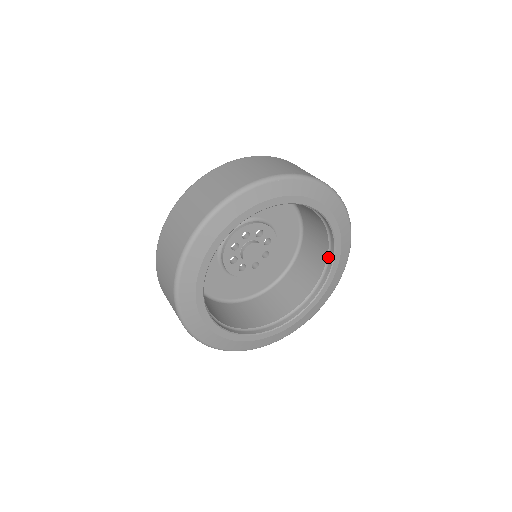
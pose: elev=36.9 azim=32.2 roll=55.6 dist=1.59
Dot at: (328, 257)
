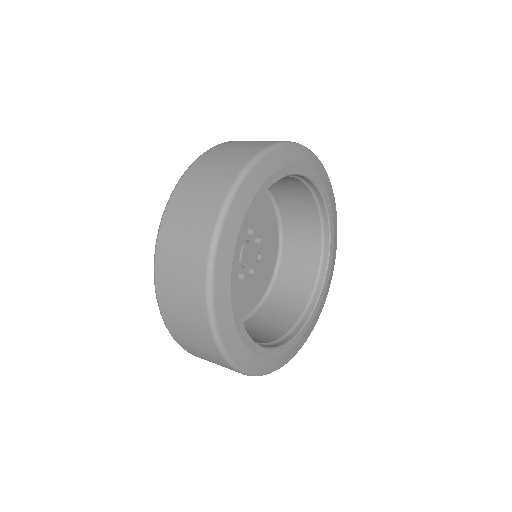
Dot at: (312, 295)
